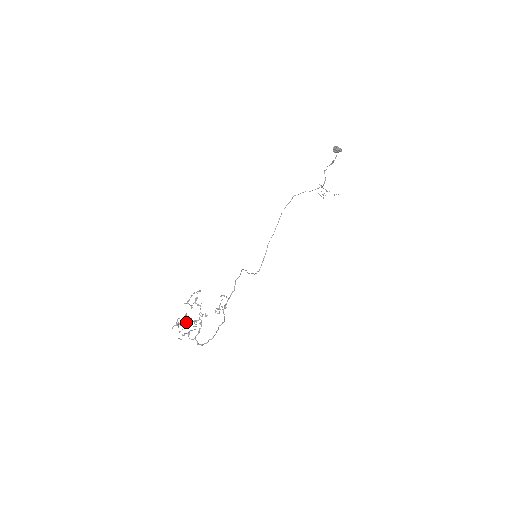
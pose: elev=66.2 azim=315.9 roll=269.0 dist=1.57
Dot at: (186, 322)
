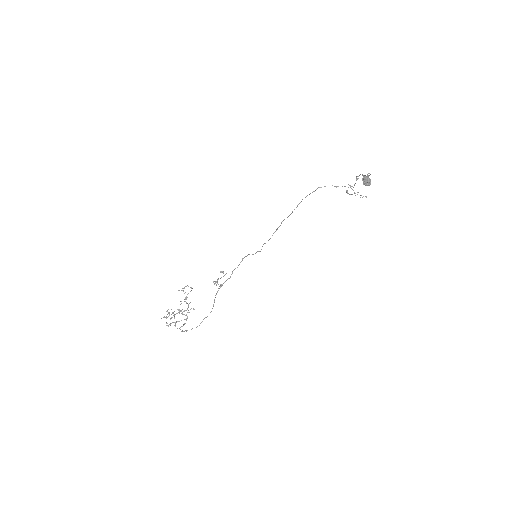
Dot at: (174, 314)
